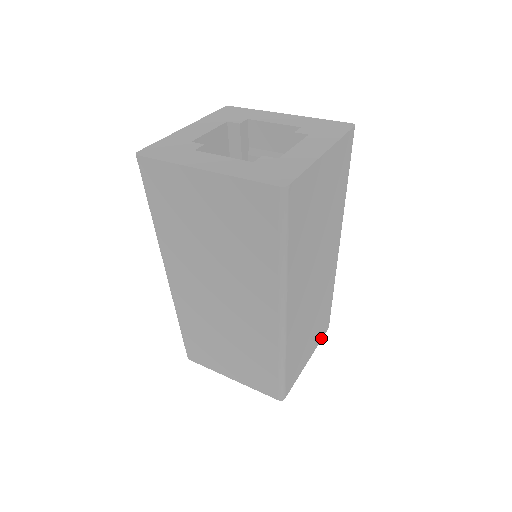
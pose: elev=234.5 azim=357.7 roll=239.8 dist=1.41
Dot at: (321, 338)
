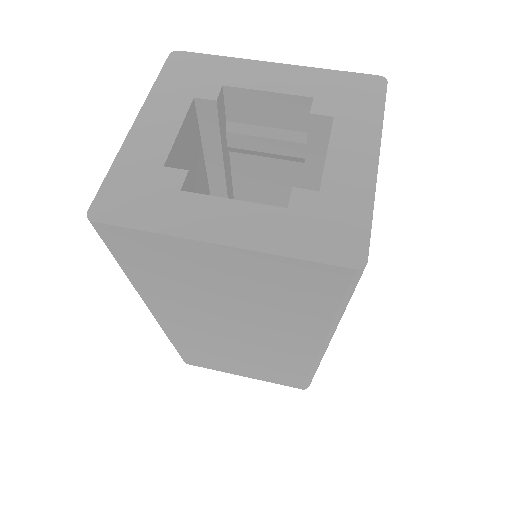
Dot at: occluded
